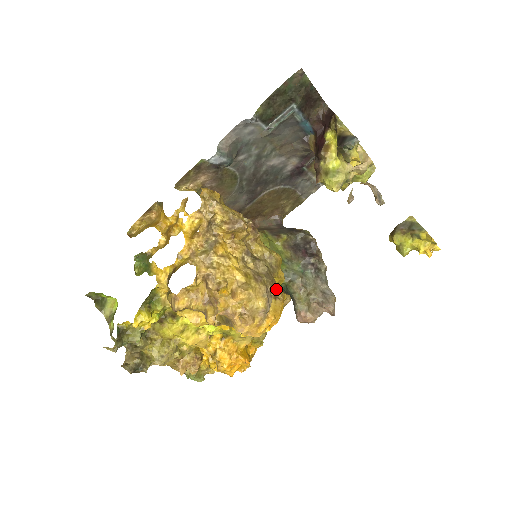
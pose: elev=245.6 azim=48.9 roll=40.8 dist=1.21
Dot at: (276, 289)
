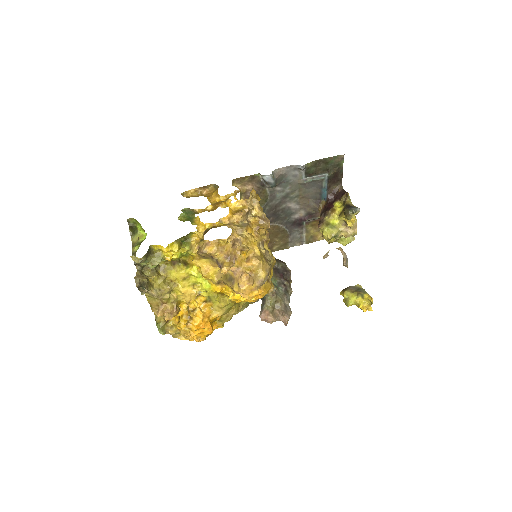
Dot at: occluded
